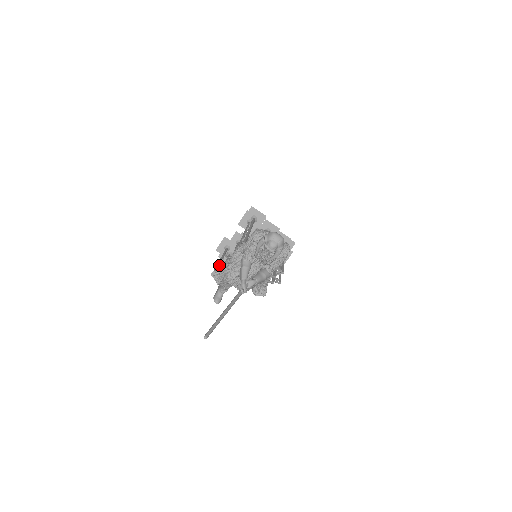
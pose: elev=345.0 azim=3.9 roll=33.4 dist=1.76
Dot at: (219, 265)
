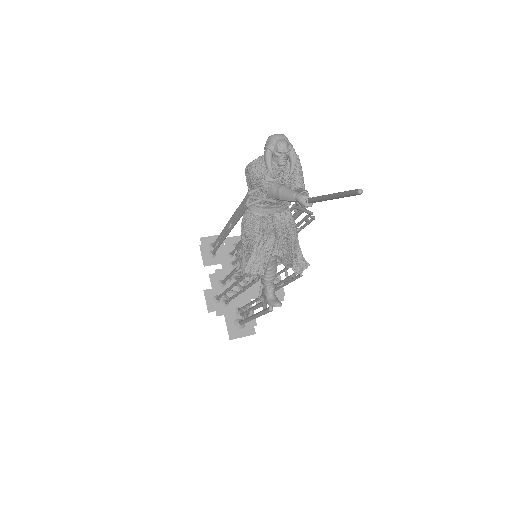
Dot at: (237, 283)
